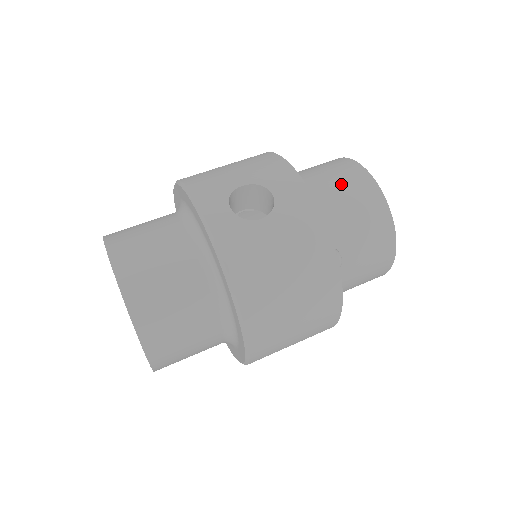
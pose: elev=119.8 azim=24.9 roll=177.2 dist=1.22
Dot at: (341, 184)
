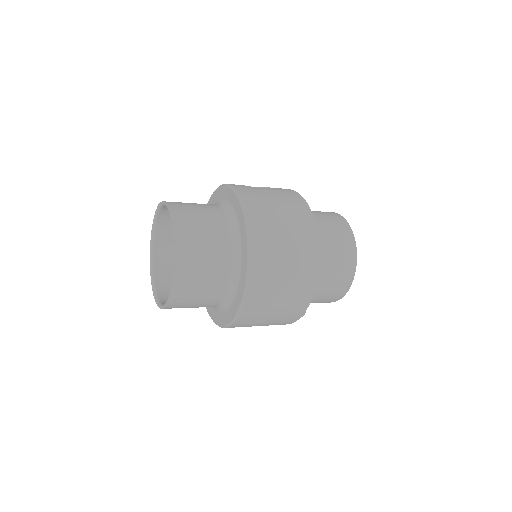
Dot at: occluded
